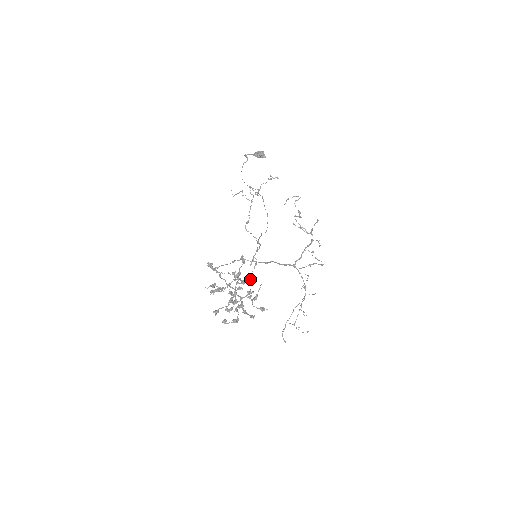
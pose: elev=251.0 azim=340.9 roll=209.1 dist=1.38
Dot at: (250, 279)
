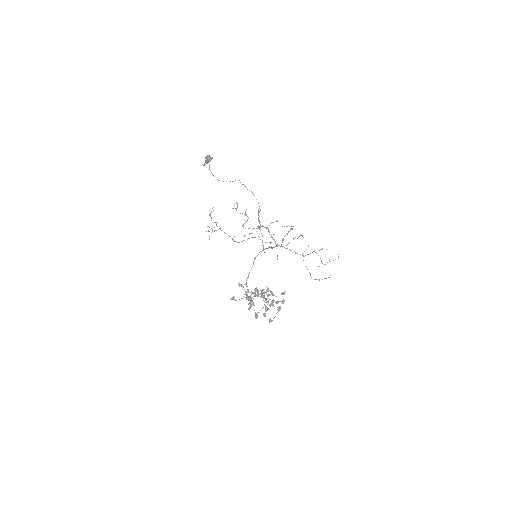
Dot at: (256, 291)
